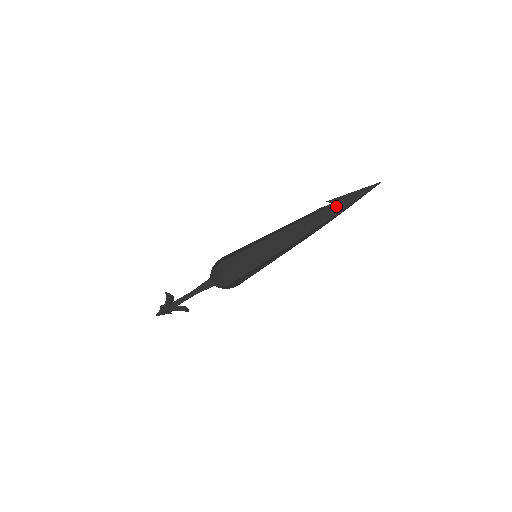
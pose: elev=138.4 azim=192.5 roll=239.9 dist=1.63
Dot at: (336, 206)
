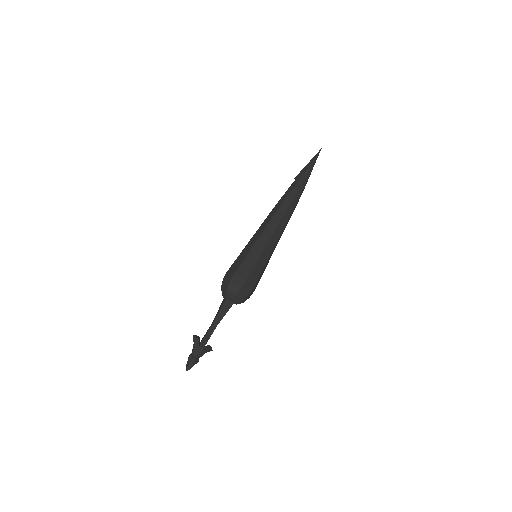
Dot at: (301, 180)
